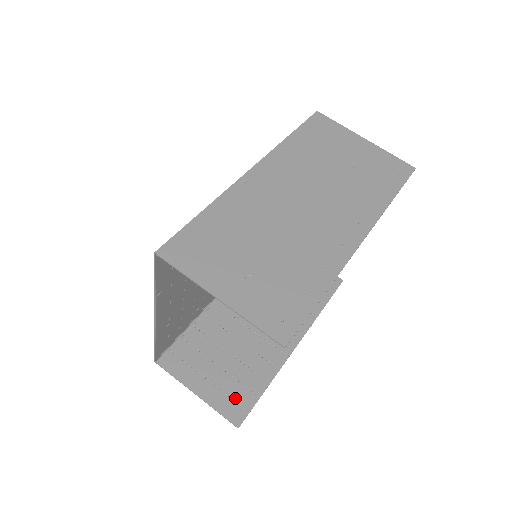
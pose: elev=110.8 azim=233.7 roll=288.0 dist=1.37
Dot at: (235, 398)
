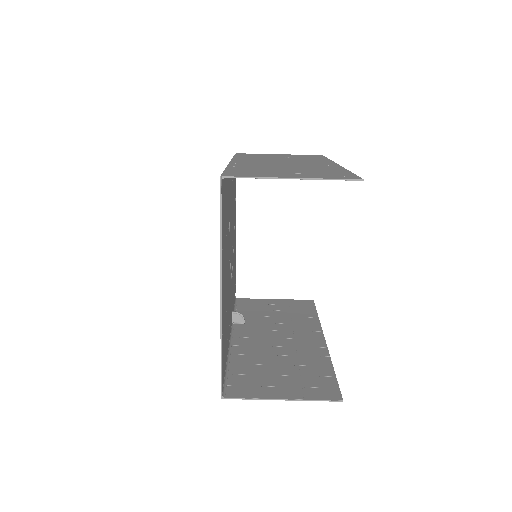
Dot at: (317, 386)
